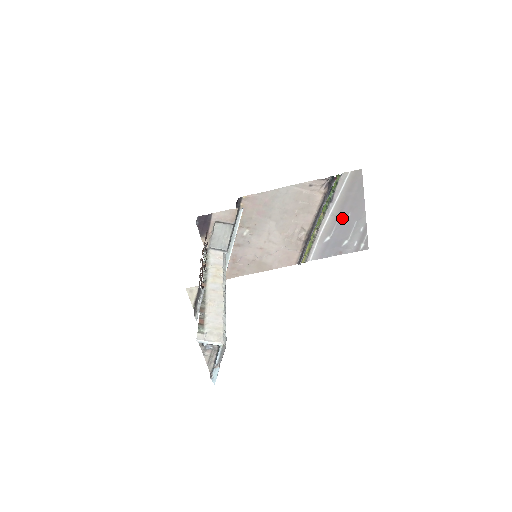
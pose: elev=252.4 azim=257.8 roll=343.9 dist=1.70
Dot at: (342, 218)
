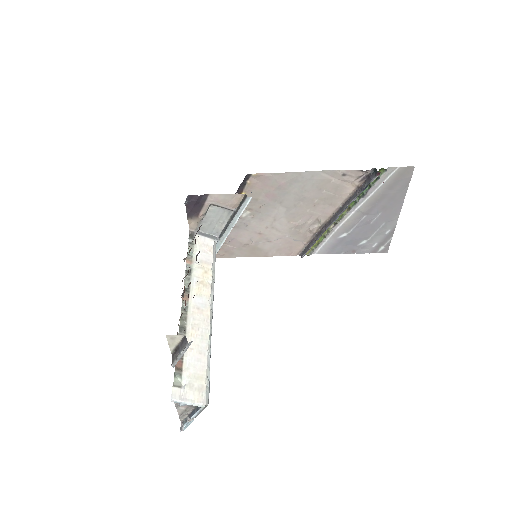
Dot at: (369, 216)
